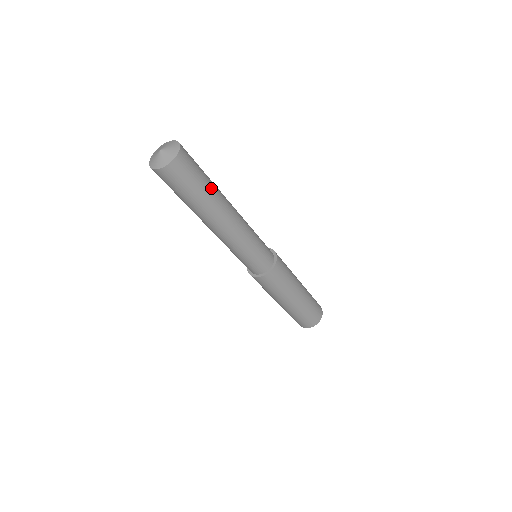
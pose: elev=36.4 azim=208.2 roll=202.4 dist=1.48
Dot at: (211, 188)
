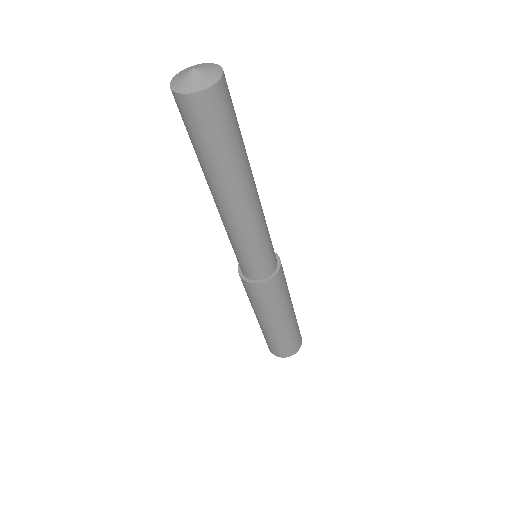
Dot at: occluded
